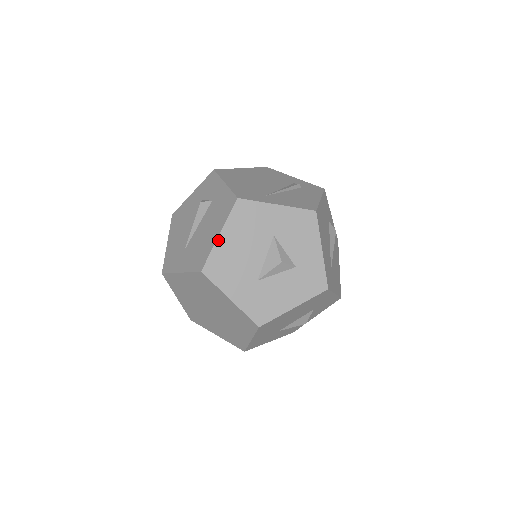
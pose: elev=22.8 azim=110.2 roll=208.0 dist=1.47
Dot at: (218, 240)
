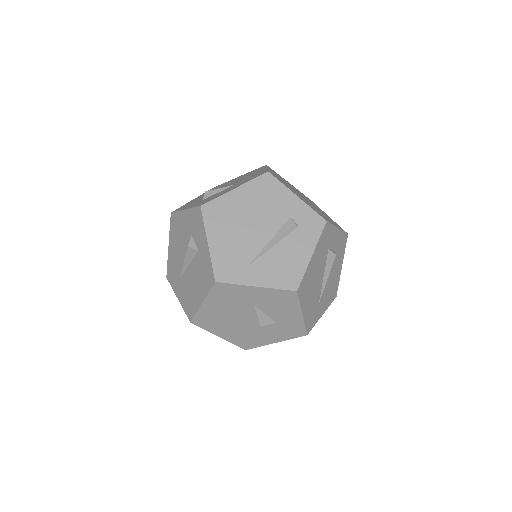
Dot at: (201, 306)
